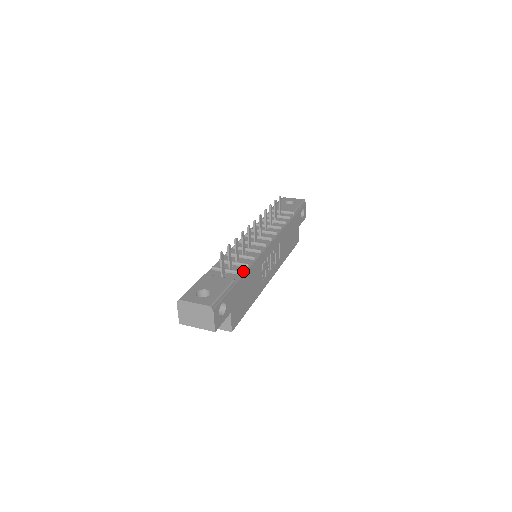
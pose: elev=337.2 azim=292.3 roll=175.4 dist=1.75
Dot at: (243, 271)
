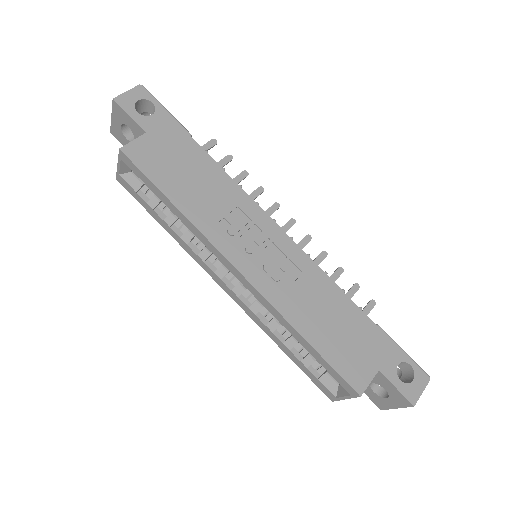
Dot at: (211, 160)
